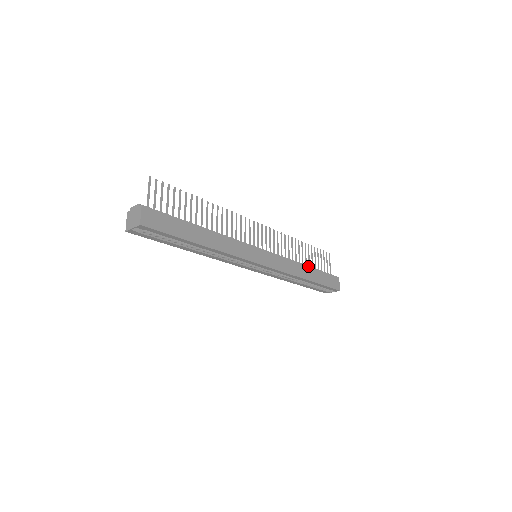
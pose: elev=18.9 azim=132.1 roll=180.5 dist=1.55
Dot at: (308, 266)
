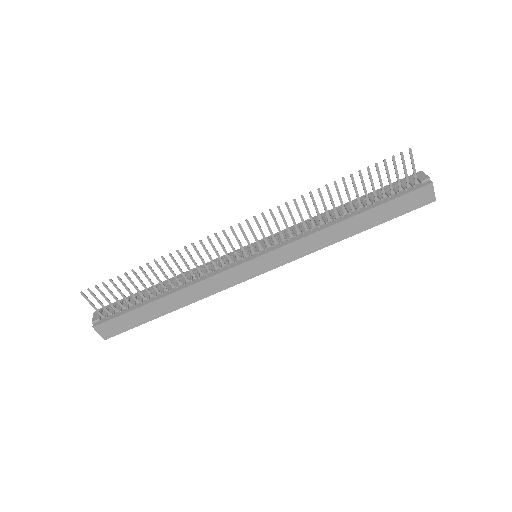
Dot at: (350, 217)
